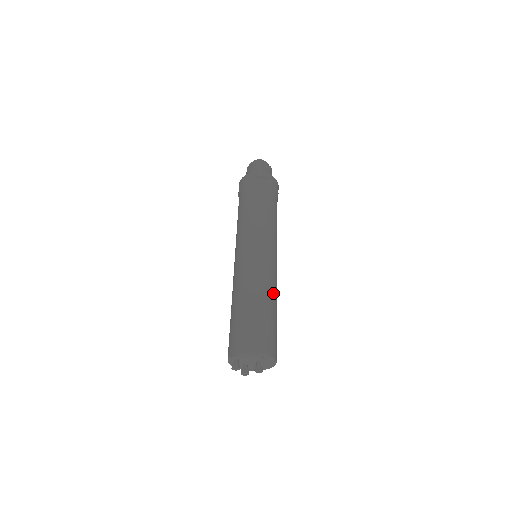
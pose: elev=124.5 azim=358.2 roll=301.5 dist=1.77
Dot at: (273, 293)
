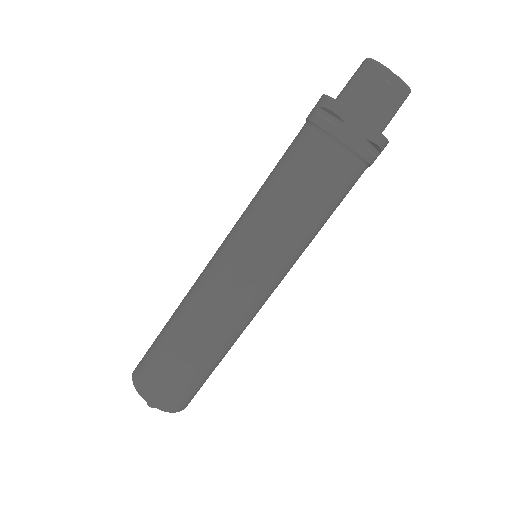
Dot at: (206, 331)
